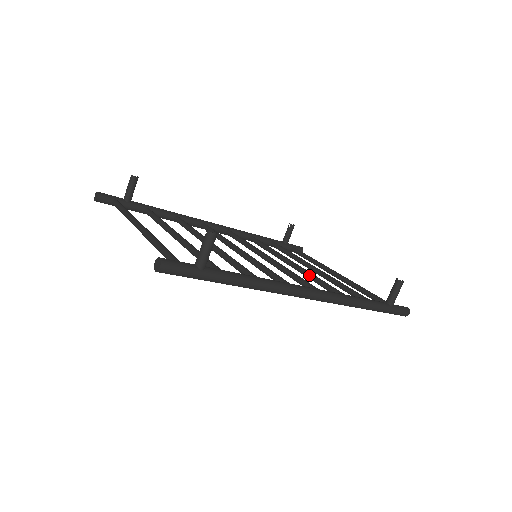
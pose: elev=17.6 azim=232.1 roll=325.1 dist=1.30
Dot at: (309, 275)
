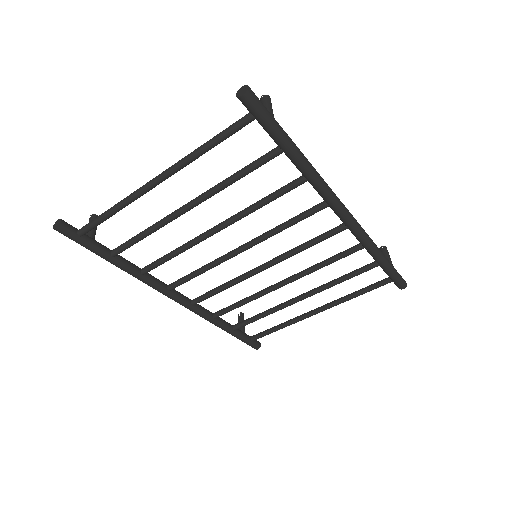
Dot at: (311, 267)
